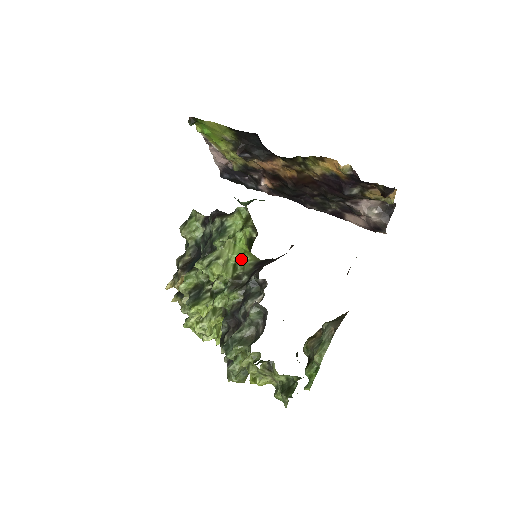
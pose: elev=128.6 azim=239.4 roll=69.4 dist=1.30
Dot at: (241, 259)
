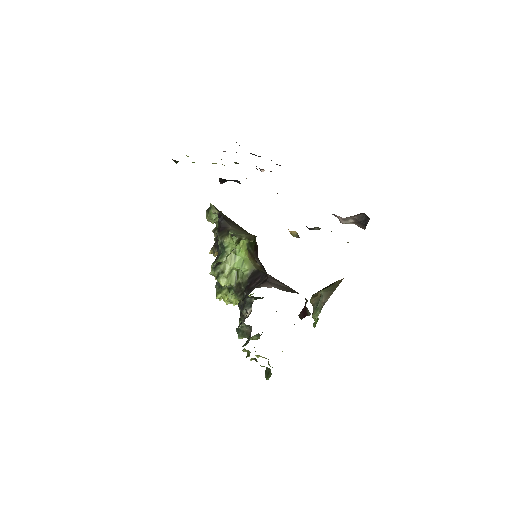
Dot at: (240, 269)
